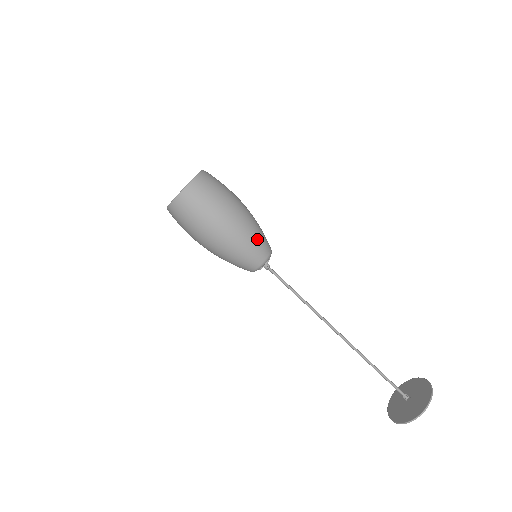
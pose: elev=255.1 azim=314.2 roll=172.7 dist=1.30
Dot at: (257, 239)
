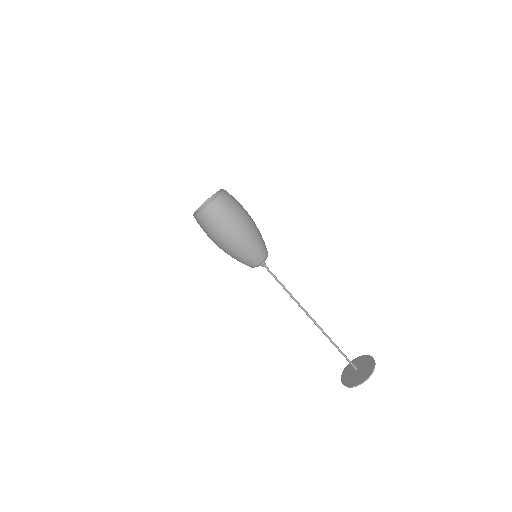
Dot at: (246, 256)
